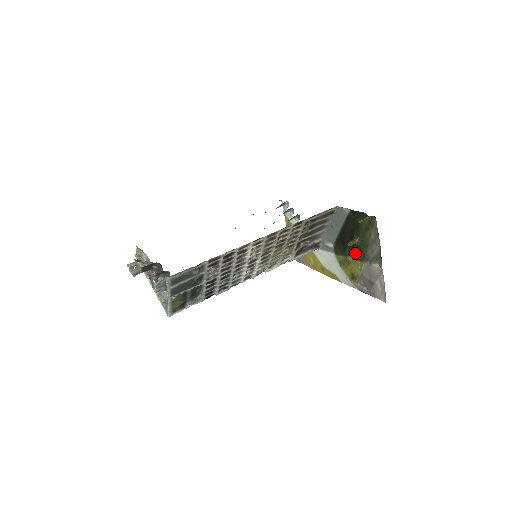
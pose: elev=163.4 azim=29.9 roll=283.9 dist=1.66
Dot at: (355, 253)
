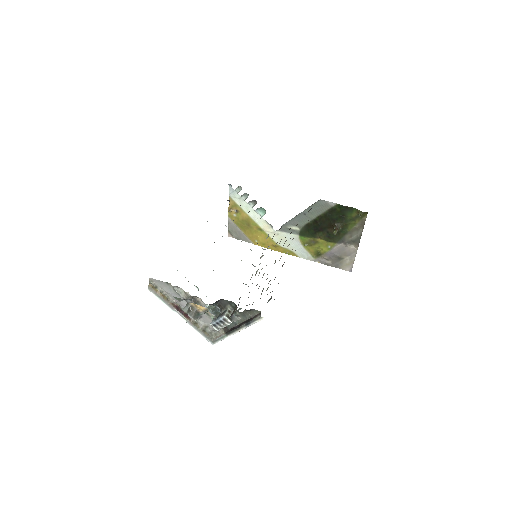
Dot at: (329, 237)
